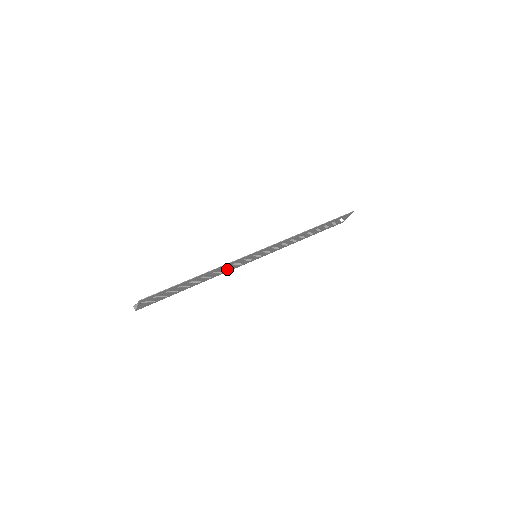
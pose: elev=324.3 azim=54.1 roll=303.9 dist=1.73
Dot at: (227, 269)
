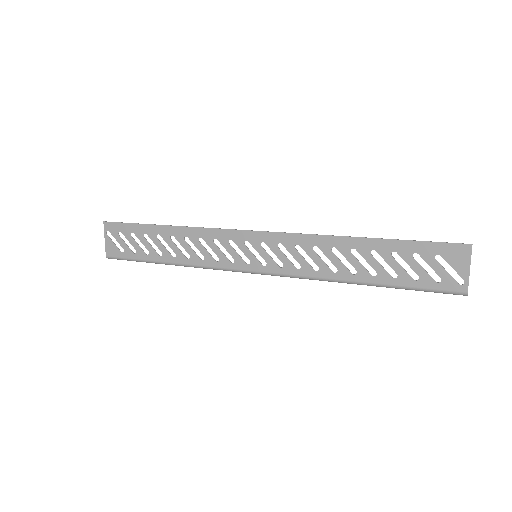
Dot at: (211, 255)
